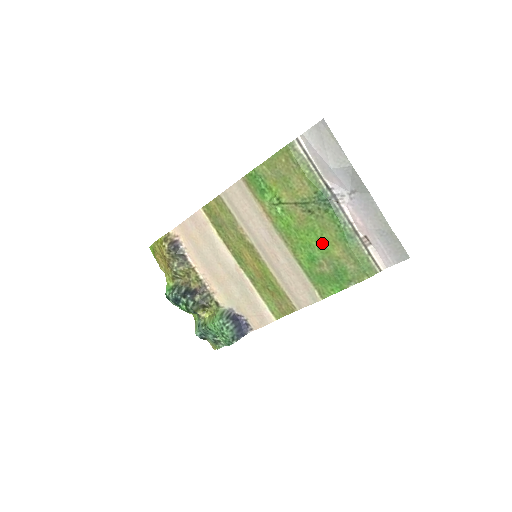
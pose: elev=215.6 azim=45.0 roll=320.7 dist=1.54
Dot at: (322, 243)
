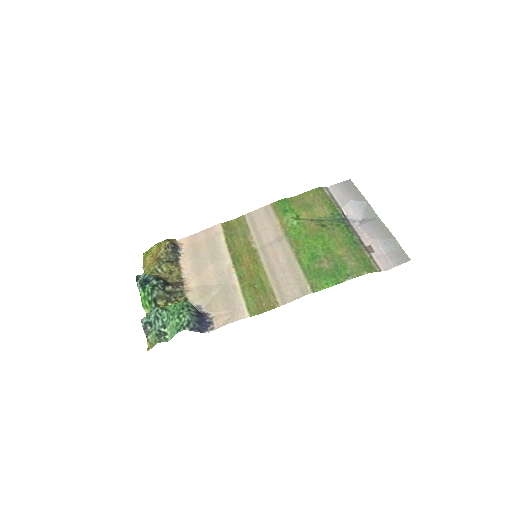
Dot at: (328, 246)
